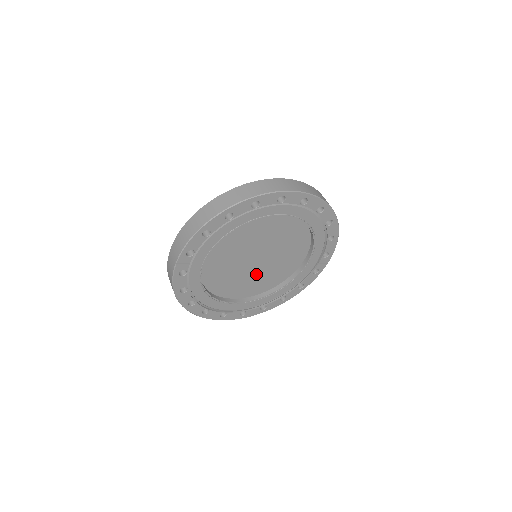
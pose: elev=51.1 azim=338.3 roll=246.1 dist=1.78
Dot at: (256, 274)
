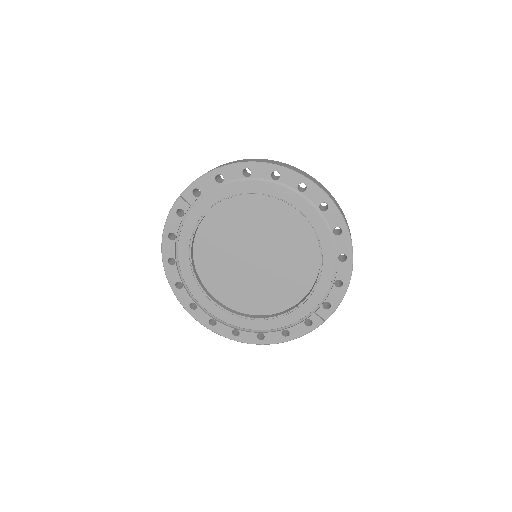
Dot at: (248, 283)
